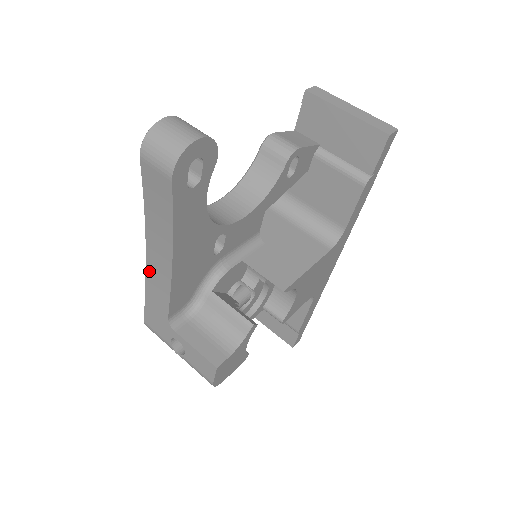
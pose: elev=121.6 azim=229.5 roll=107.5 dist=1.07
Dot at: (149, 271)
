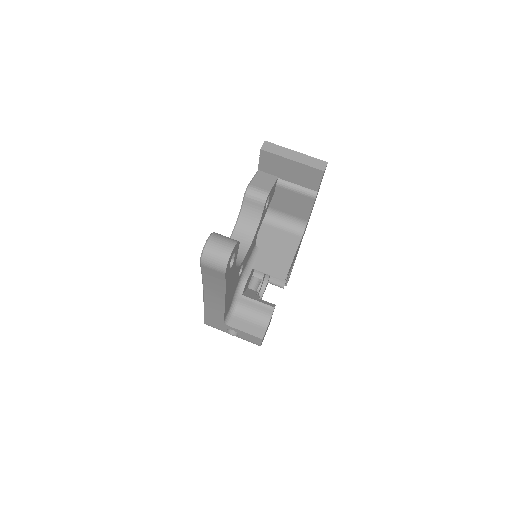
Dot at: (207, 303)
